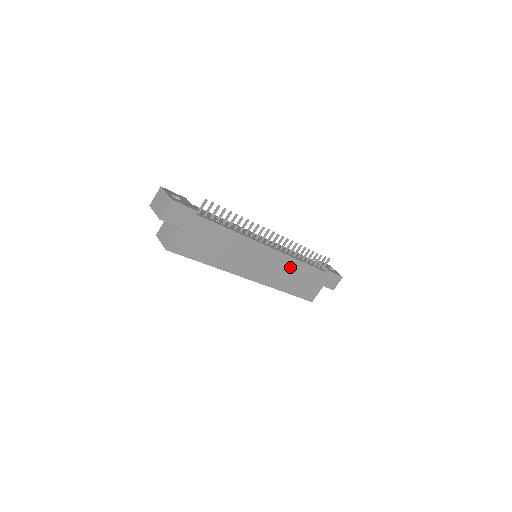
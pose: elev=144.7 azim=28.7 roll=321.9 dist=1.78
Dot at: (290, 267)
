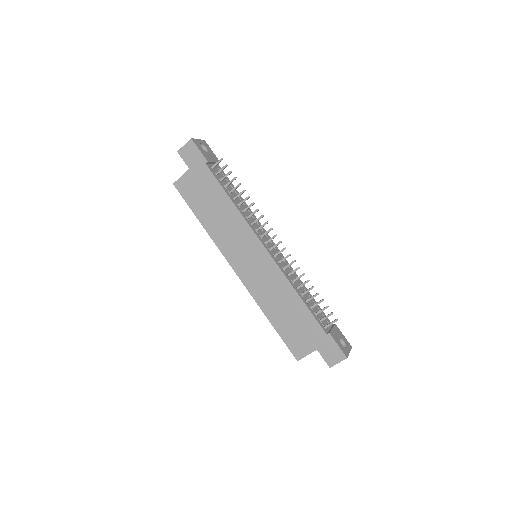
Dot at: (281, 288)
